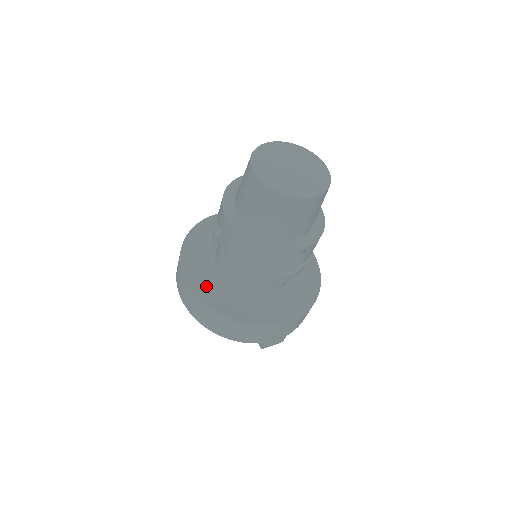
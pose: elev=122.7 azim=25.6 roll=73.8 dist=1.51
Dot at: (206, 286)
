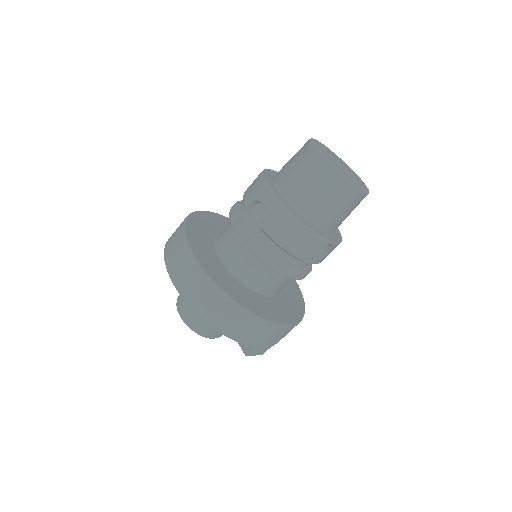
Dot at: (214, 268)
